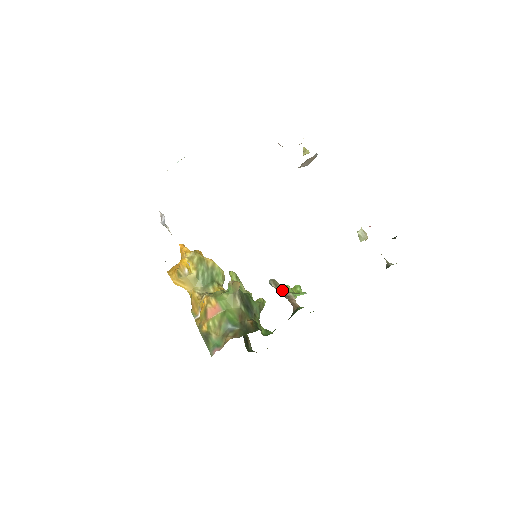
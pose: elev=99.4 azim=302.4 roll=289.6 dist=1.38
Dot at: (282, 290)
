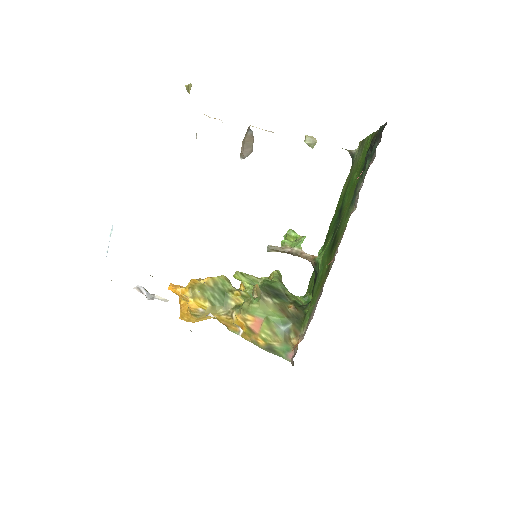
Dot at: (285, 251)
